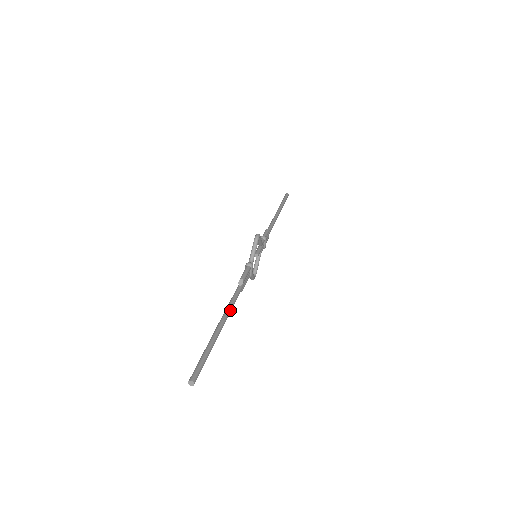
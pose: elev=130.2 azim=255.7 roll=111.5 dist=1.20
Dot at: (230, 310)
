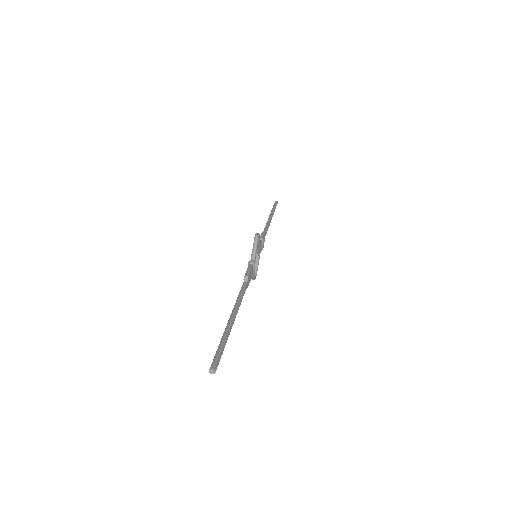
Dot at: (239, 304)
